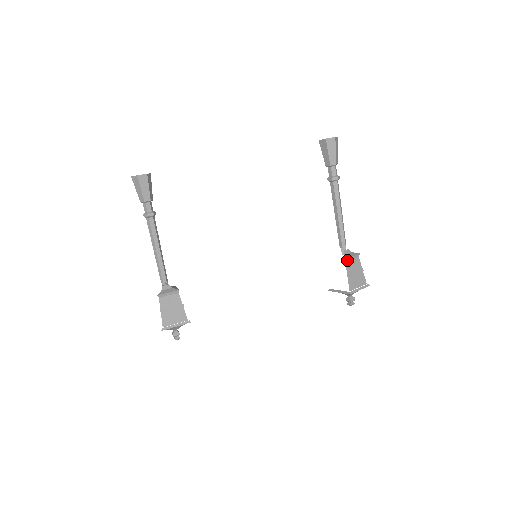
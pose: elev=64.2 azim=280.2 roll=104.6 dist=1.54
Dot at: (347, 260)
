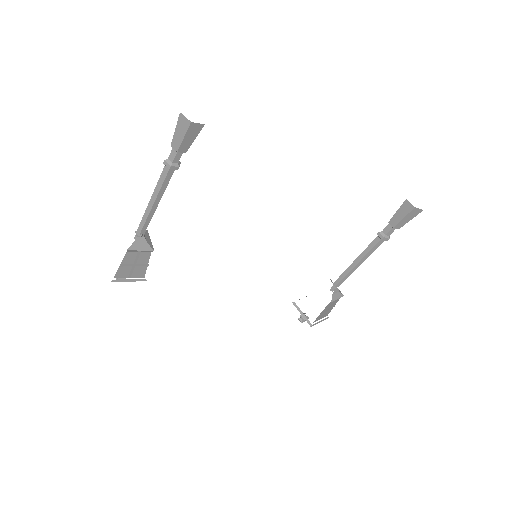
Dot at: (332, 301)
